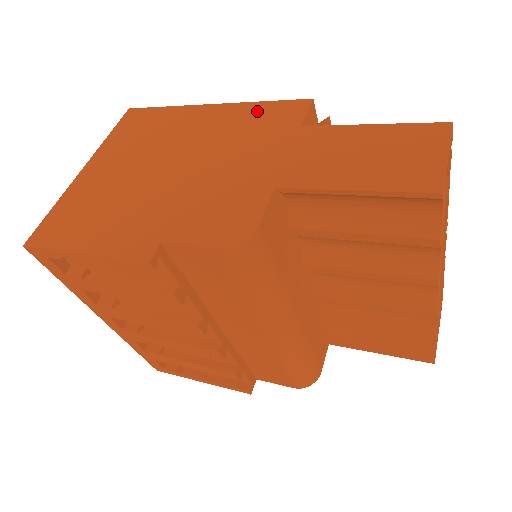
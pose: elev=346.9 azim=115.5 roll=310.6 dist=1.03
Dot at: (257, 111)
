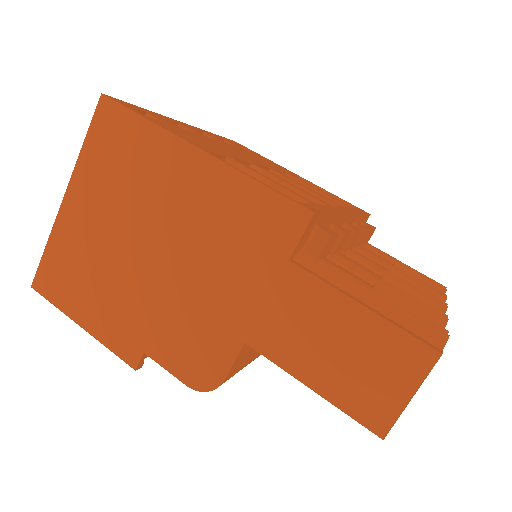
Dot at: (247, 199)
